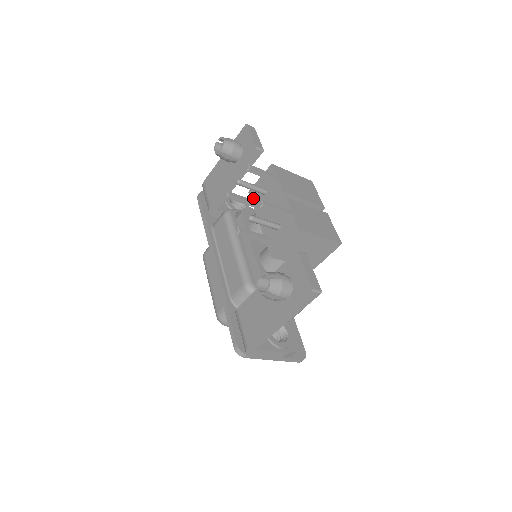
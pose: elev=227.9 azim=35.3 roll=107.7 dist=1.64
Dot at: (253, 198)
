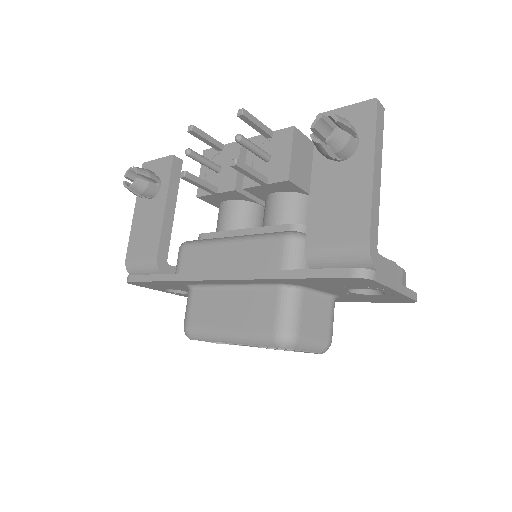
Dot at: occluded
